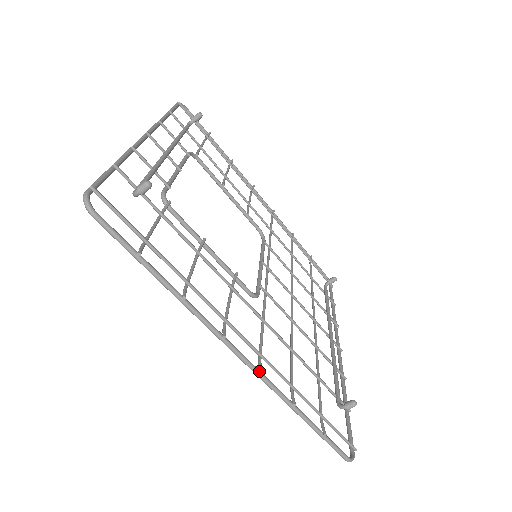
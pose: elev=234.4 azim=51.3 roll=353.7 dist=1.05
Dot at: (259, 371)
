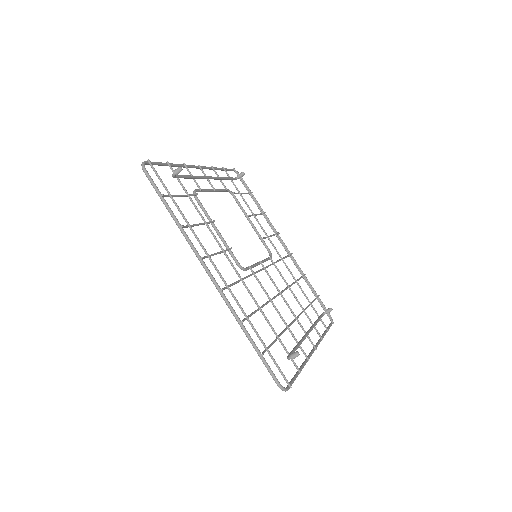
Dot at: (221, 289)
